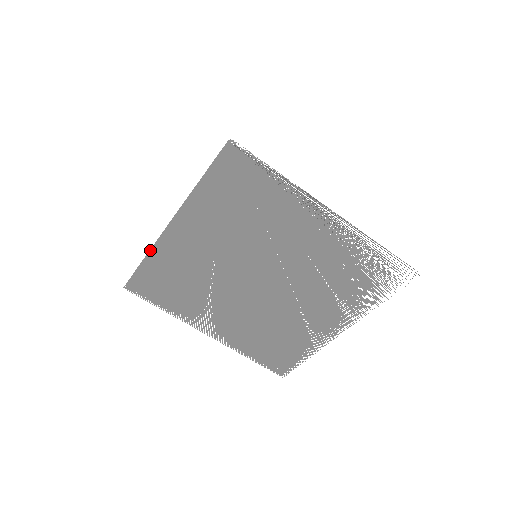
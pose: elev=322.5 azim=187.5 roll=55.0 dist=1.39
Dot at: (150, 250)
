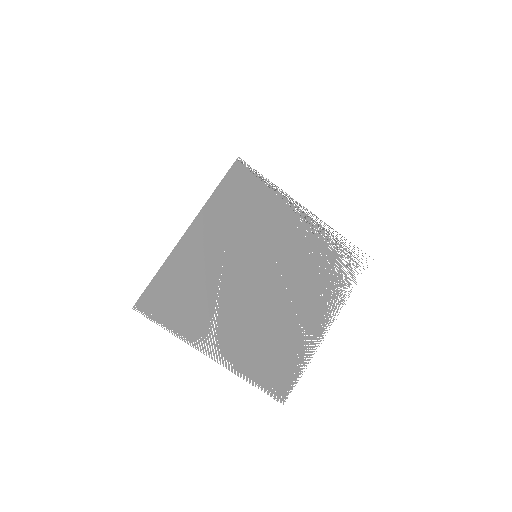
Dot at: (166, 259)
